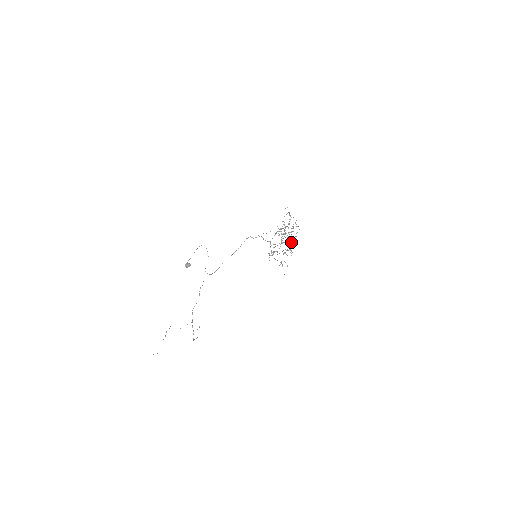
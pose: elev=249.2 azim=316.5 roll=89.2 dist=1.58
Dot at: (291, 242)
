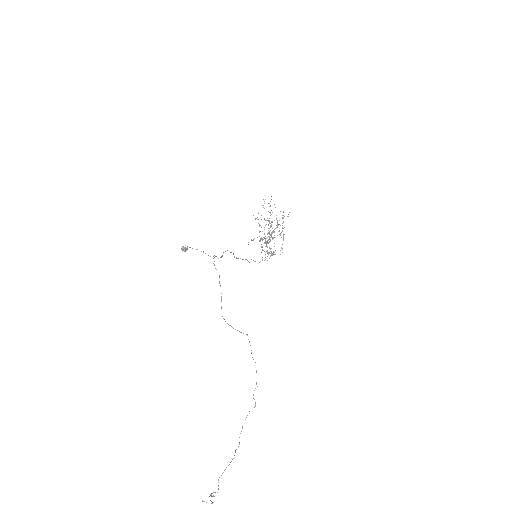
Dot at: occluded
